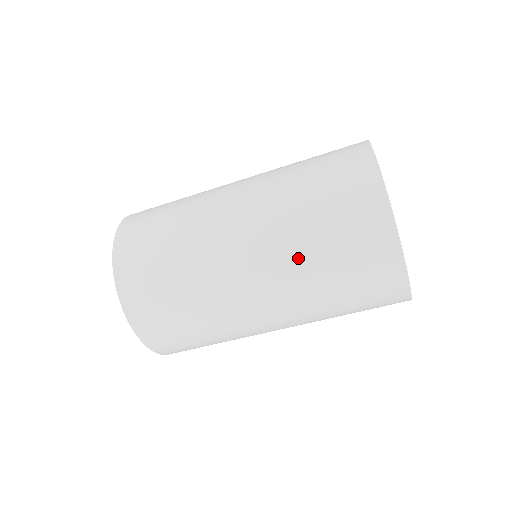
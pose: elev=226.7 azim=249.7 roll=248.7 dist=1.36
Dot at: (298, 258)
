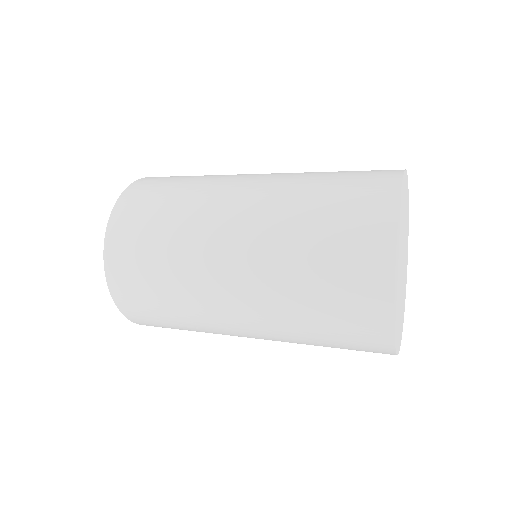
Dot at: occluded
